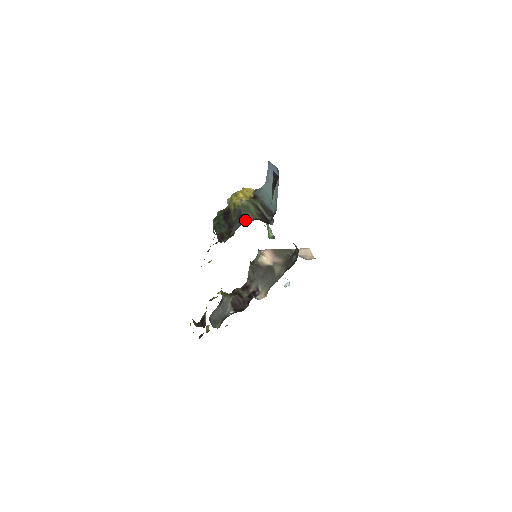
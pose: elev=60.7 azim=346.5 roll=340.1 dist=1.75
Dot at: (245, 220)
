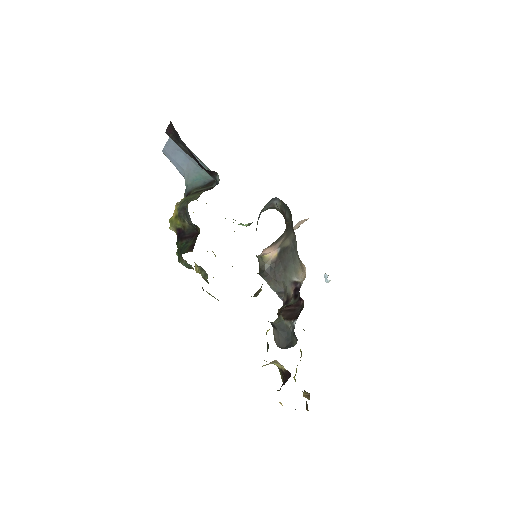
Dot at: occluded
